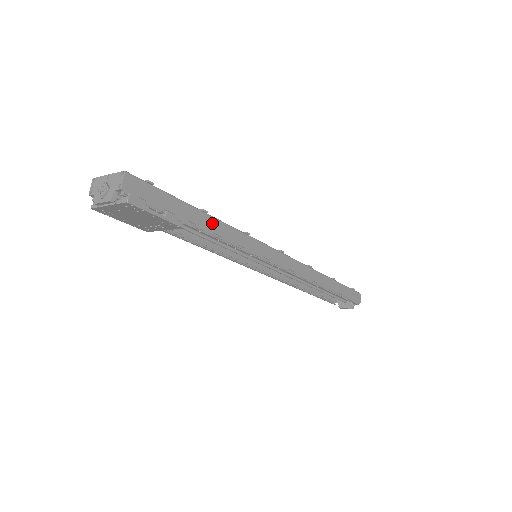
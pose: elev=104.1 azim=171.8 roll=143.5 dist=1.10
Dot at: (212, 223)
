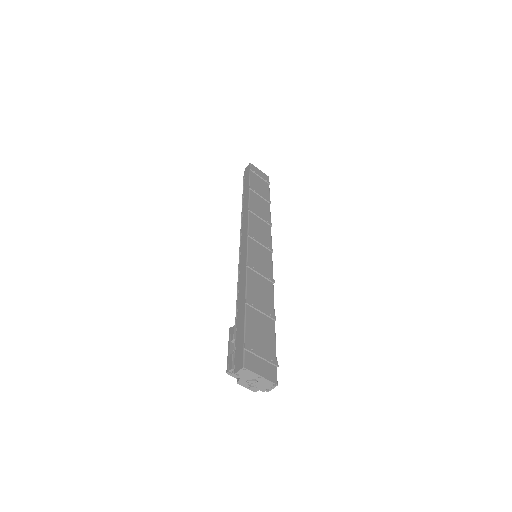
Dot at: occluded
